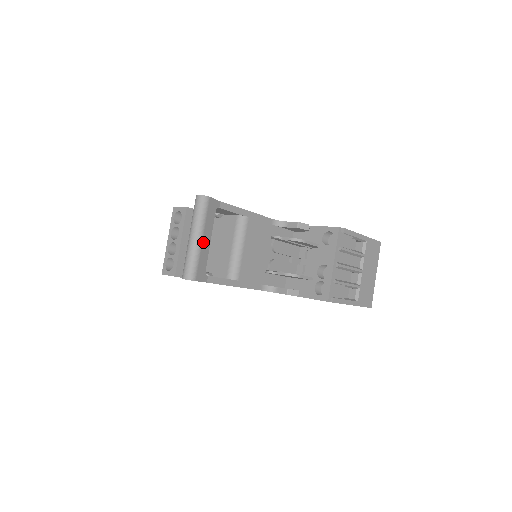
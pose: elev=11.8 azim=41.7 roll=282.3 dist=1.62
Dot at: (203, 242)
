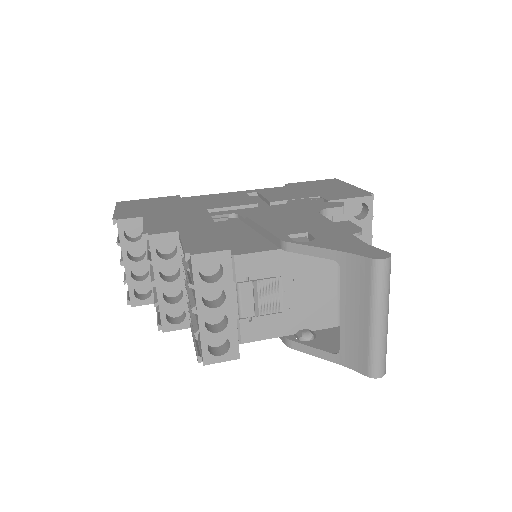
Dot at: occluded
